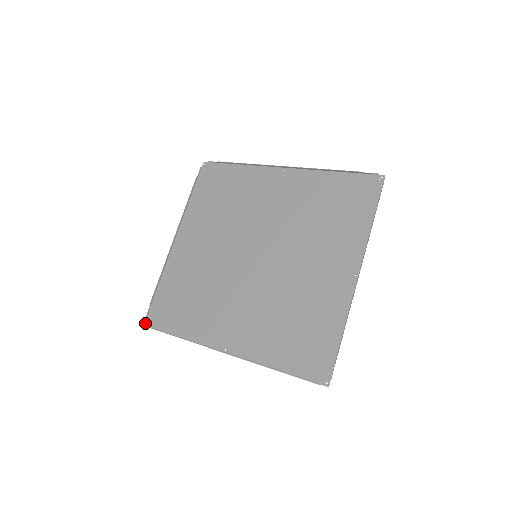
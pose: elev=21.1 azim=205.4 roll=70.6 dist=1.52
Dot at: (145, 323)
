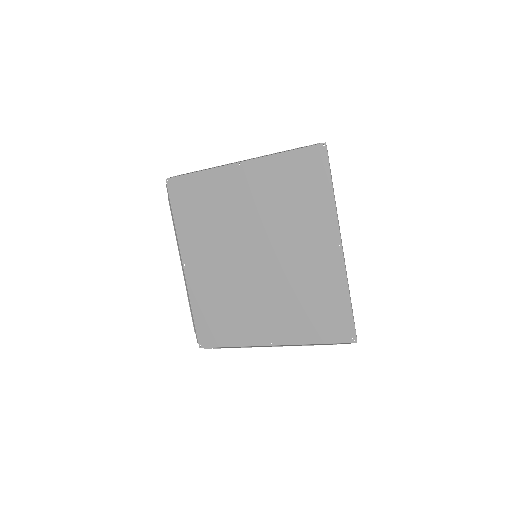
Dot at: (168, 179)
